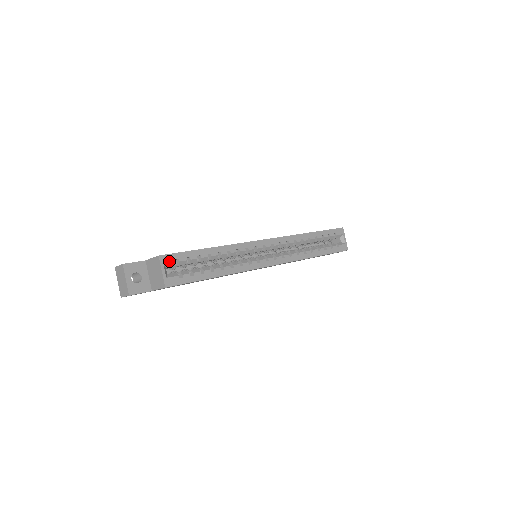
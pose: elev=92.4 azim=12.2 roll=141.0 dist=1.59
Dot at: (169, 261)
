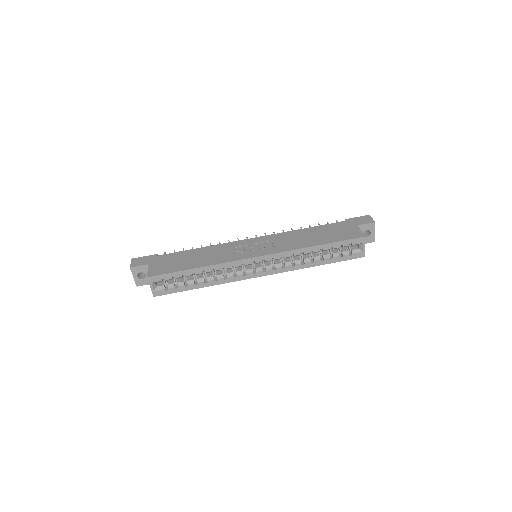
Dot at: (156, 280)
